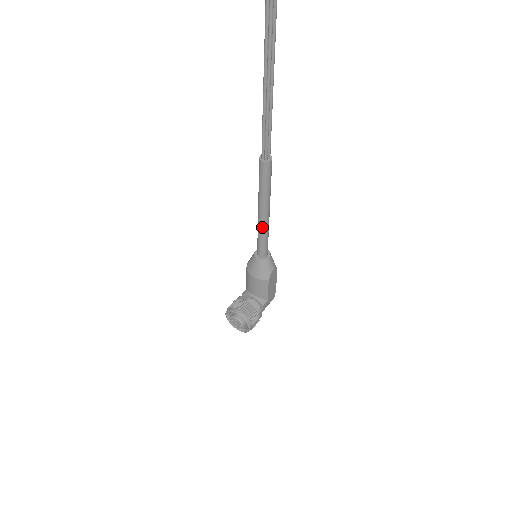
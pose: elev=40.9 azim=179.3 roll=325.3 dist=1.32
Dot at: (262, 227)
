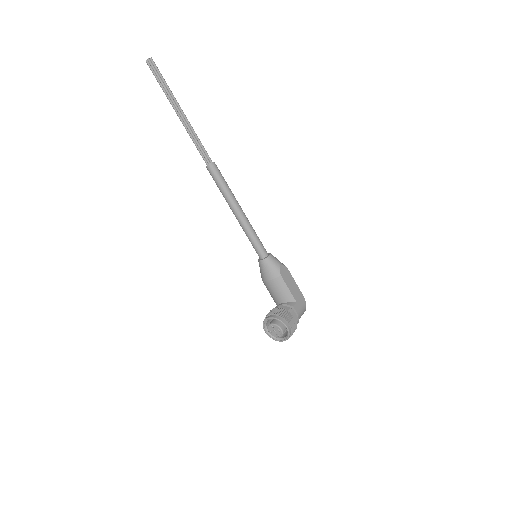
Dot at: (244, 225)
